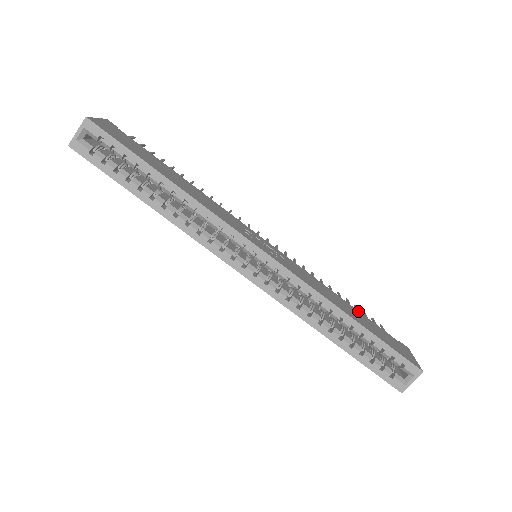
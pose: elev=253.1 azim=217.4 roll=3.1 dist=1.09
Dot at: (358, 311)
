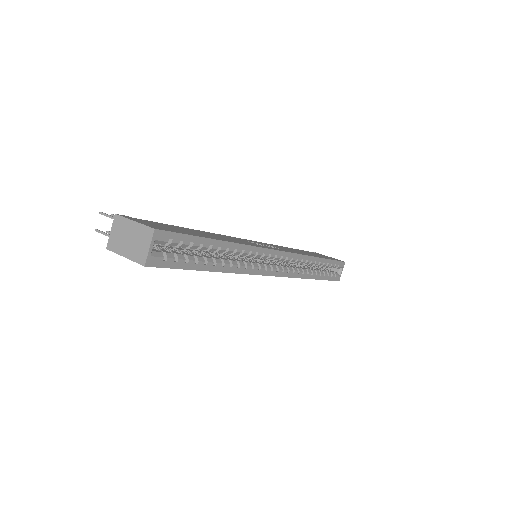
Dot at: occluded
